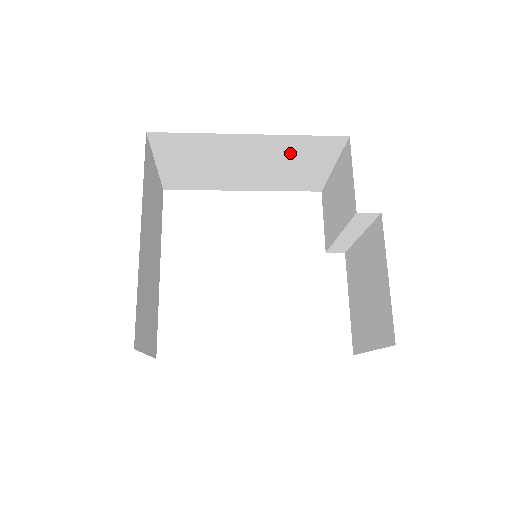
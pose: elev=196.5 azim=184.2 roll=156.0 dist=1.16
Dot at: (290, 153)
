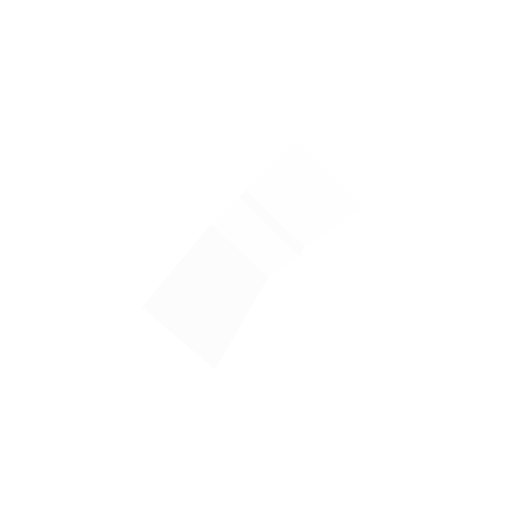
Dot at: (212, 259)
